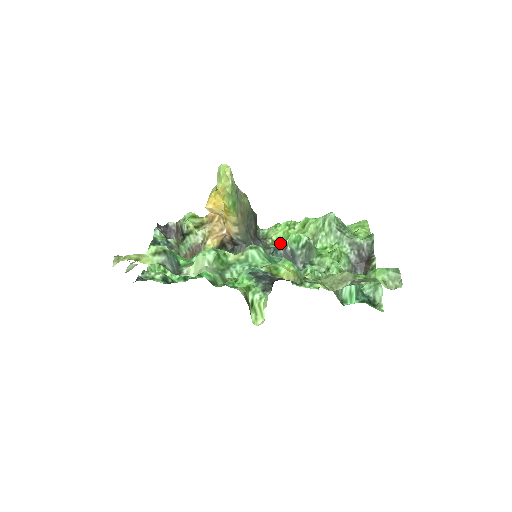
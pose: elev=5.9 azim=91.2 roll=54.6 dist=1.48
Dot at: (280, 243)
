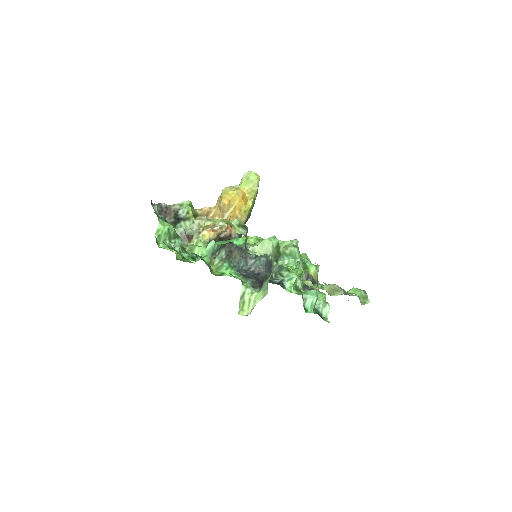
Dot at: occluded
